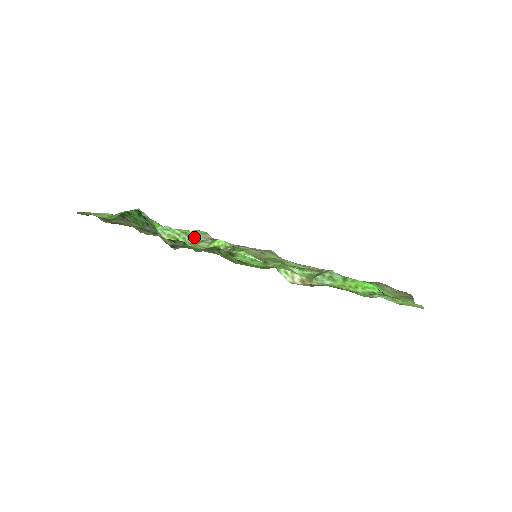
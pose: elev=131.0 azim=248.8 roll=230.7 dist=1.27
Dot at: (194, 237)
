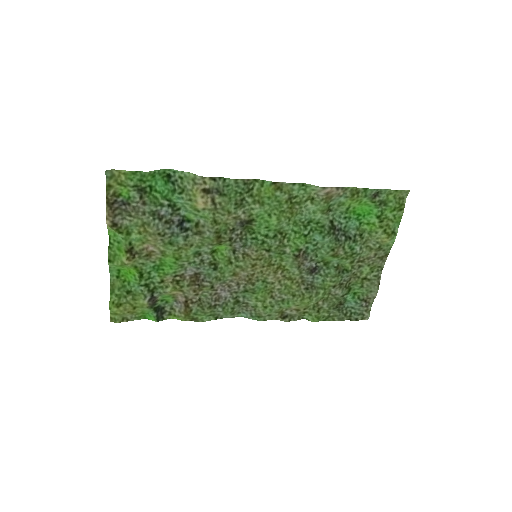
Dot at: (185, 263)
